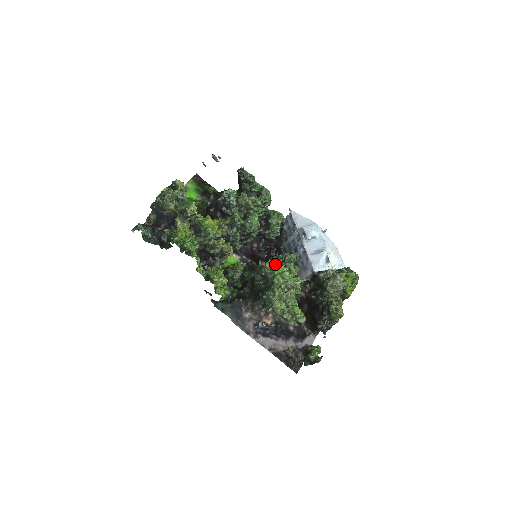
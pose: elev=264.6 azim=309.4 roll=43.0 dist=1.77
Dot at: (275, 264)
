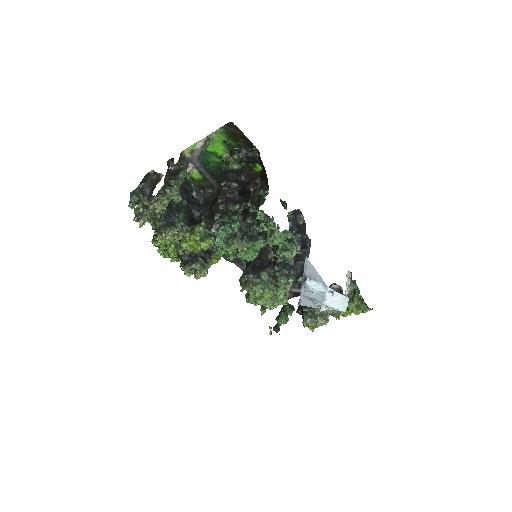
Dot at: (256, 288)
